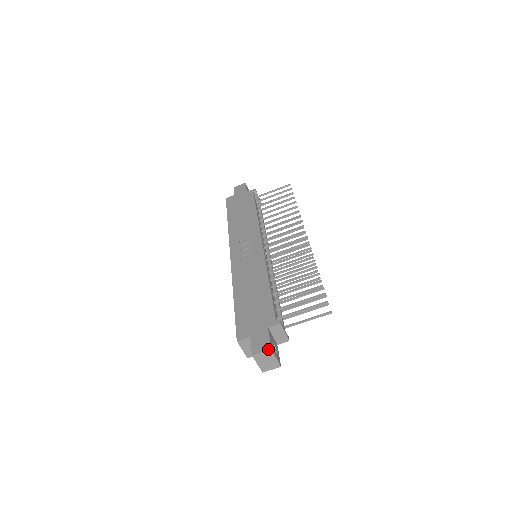
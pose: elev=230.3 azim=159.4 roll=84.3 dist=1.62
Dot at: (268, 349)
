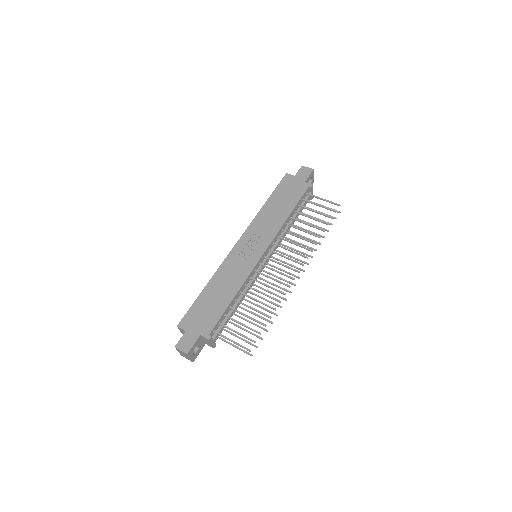
Dot at: (186, 352)
